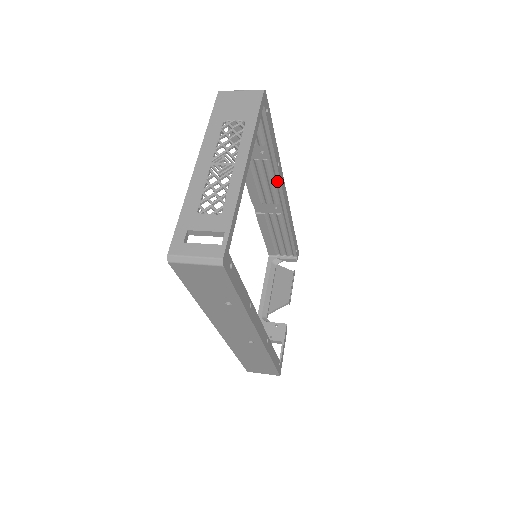
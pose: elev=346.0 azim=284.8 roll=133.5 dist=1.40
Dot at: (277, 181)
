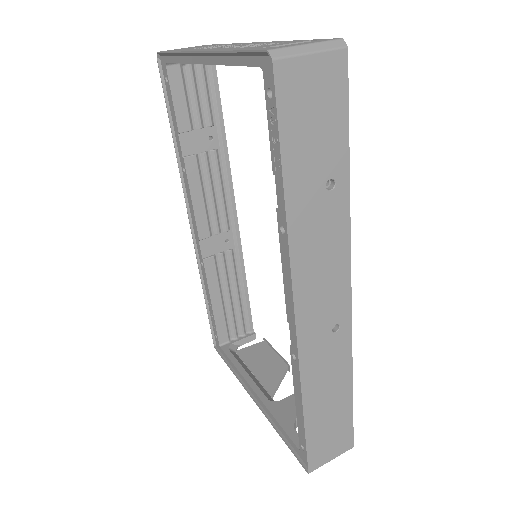
Dot at: (228, 185)
